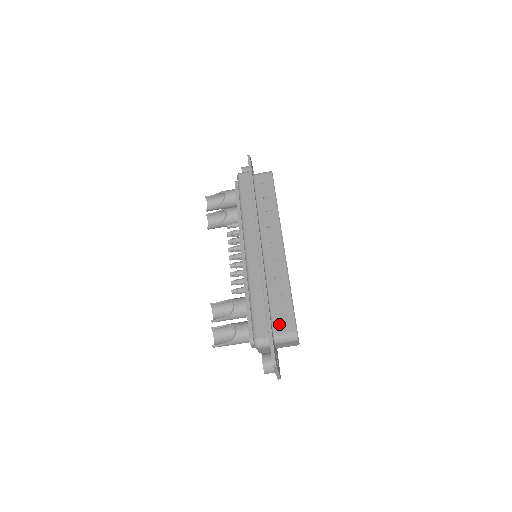
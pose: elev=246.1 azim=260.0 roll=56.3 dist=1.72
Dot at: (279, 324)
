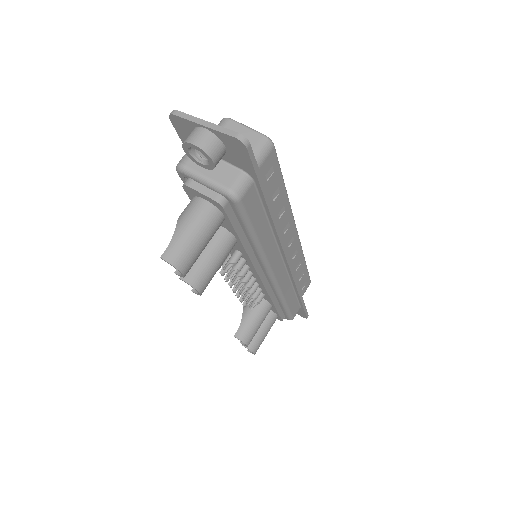
Dot at: occluded
